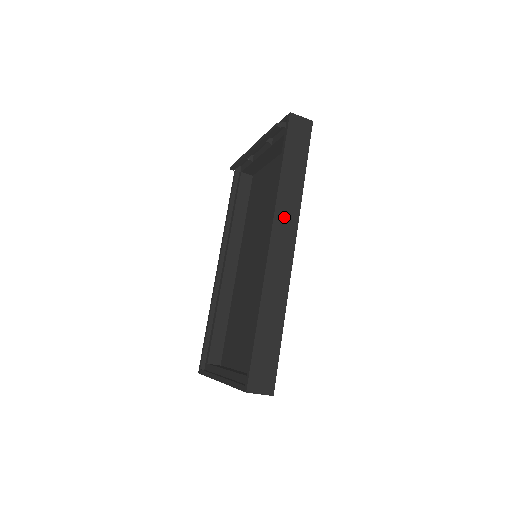
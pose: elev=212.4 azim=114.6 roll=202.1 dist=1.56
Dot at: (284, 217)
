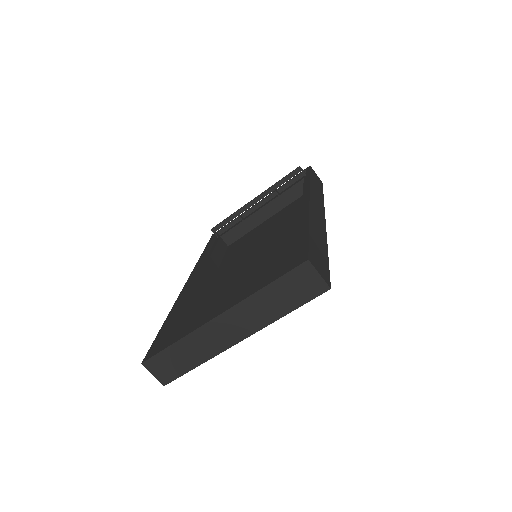
Dot at: (316, 199)
